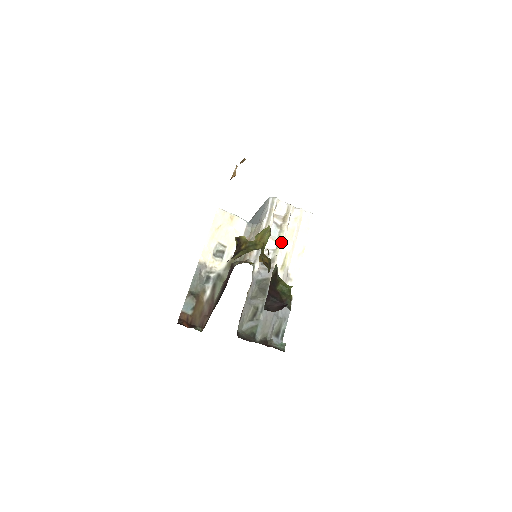
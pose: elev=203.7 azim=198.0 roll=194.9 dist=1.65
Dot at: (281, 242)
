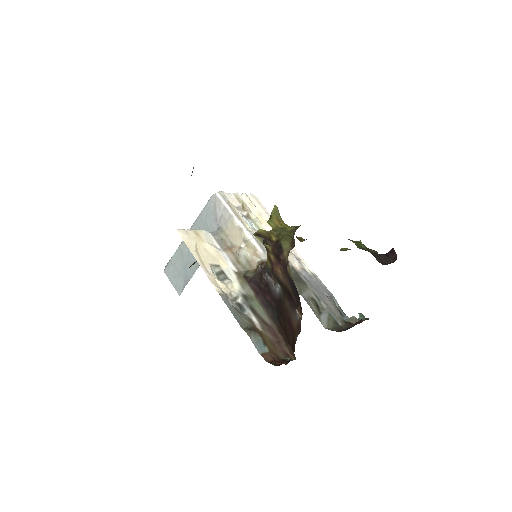
Dot at: (264, 229)
